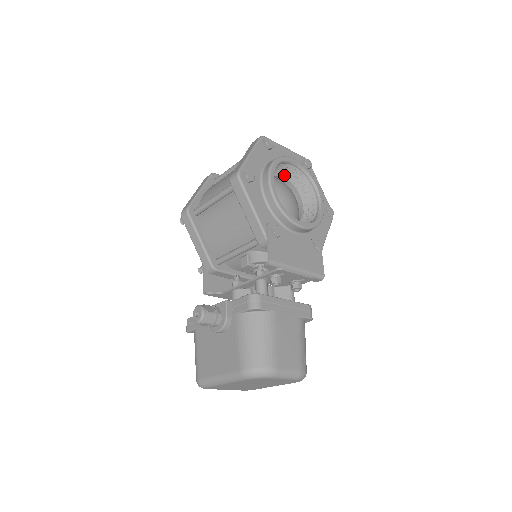
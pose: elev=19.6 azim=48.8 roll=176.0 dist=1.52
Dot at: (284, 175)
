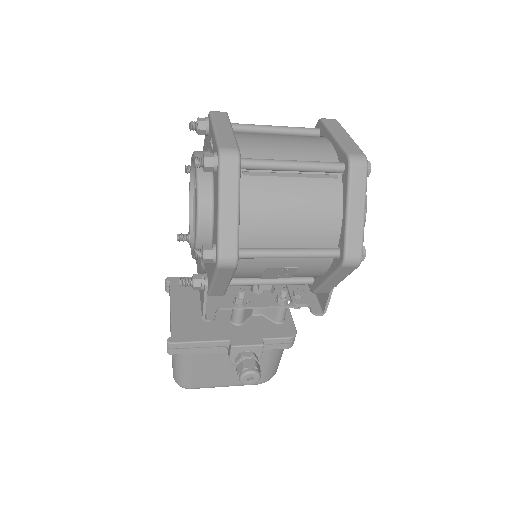
Dot at: occluded
